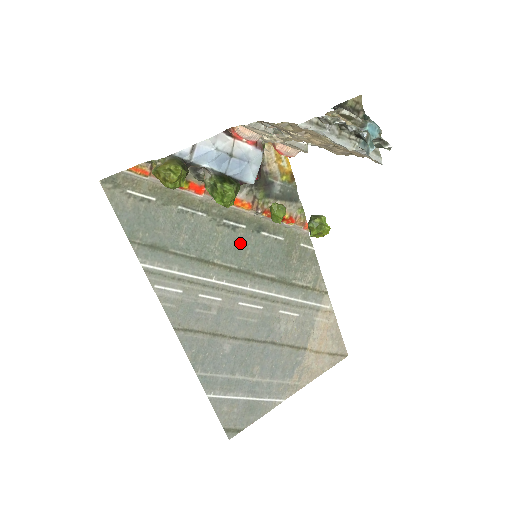
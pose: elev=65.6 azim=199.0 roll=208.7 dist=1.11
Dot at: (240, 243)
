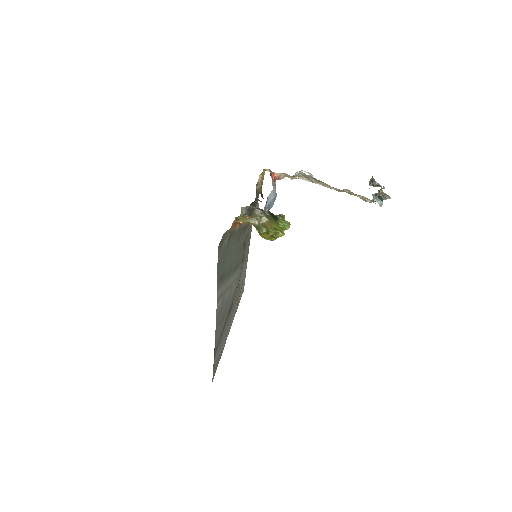
Dot at: (239, 247)
